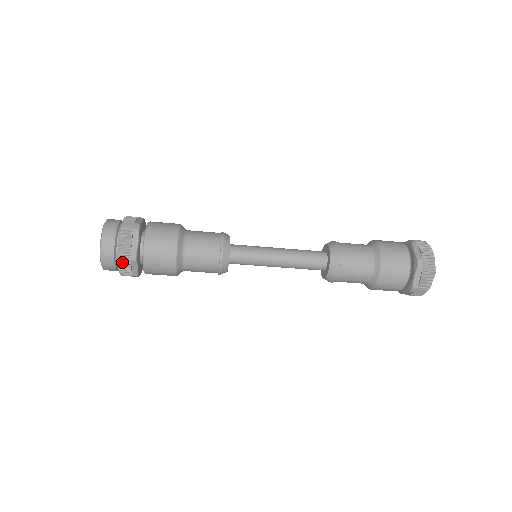
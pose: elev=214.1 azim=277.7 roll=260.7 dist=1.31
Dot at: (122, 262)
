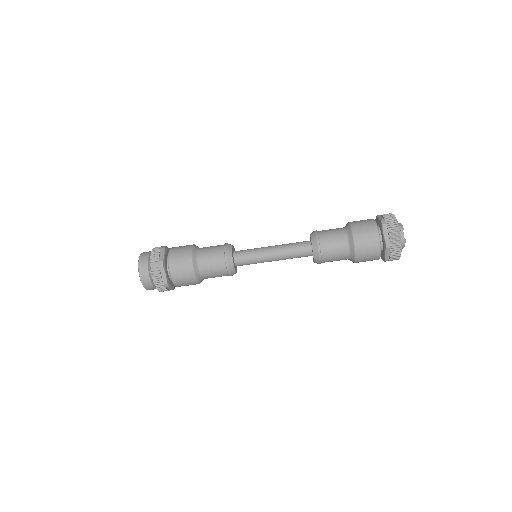
Dot at: (160, 289)
